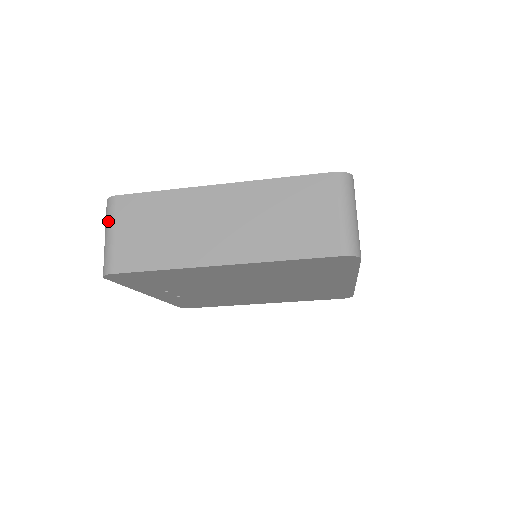
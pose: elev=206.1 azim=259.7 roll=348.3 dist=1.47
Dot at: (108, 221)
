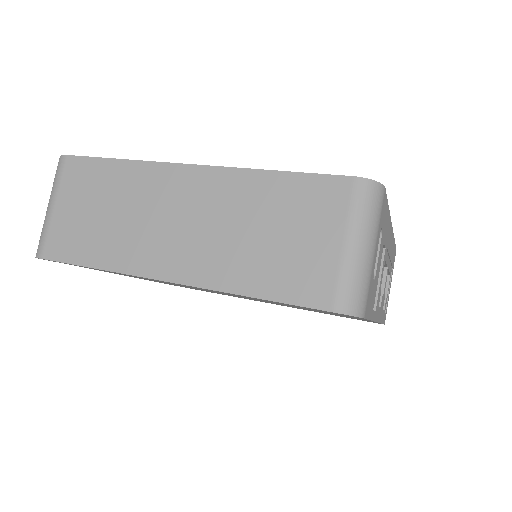
Dot at: (52, 187)
